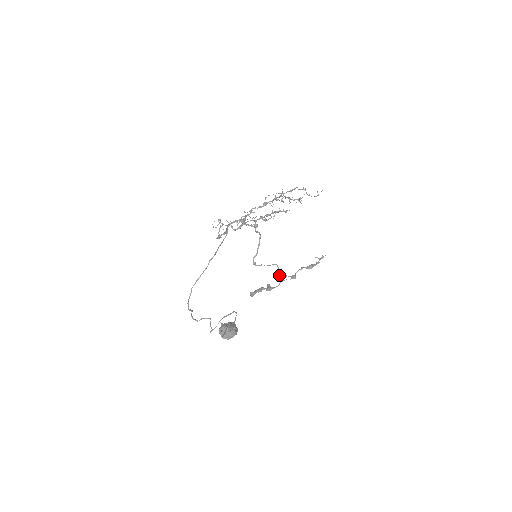
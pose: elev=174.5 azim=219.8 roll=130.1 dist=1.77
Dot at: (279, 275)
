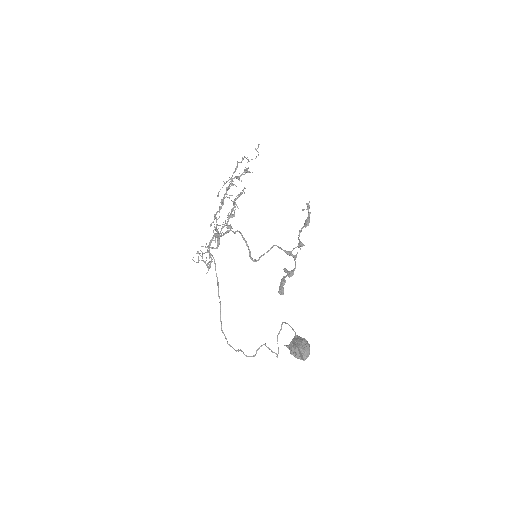
Dot at: (287, 254)
